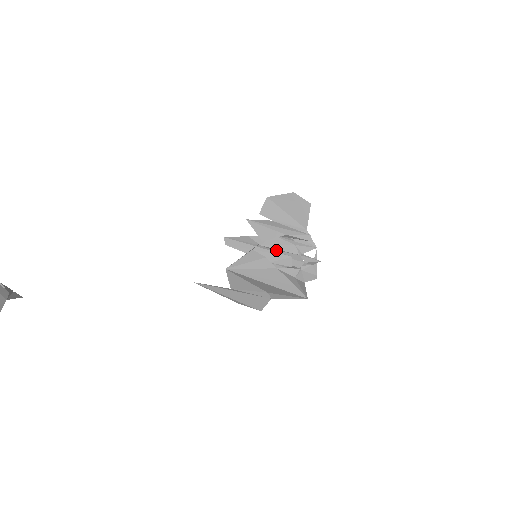
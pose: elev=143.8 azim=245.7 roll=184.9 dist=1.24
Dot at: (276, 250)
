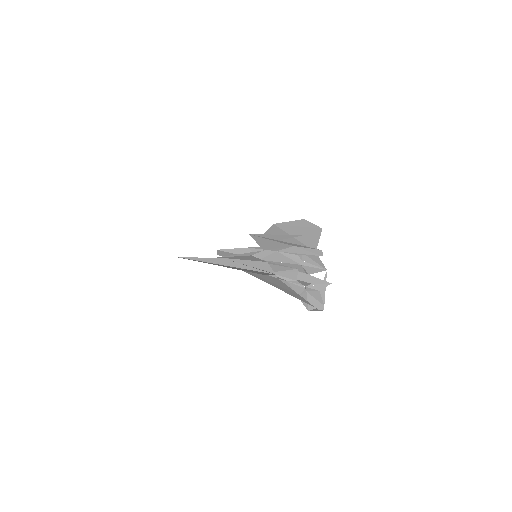
Dot at: occluded
